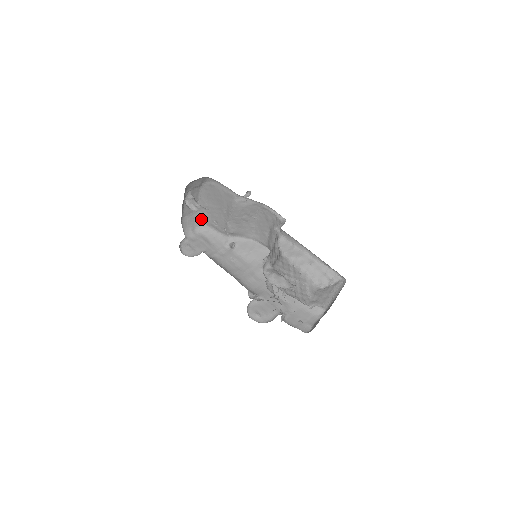
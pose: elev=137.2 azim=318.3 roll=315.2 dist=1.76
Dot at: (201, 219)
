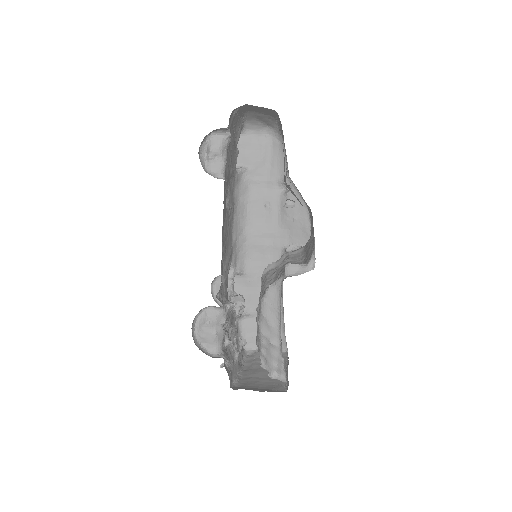
Dot at: (279, 124)
